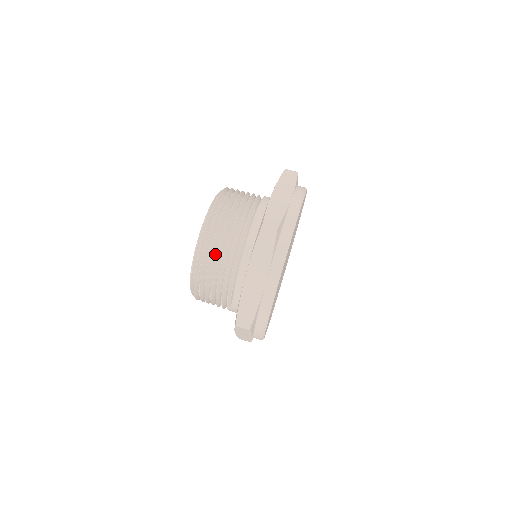
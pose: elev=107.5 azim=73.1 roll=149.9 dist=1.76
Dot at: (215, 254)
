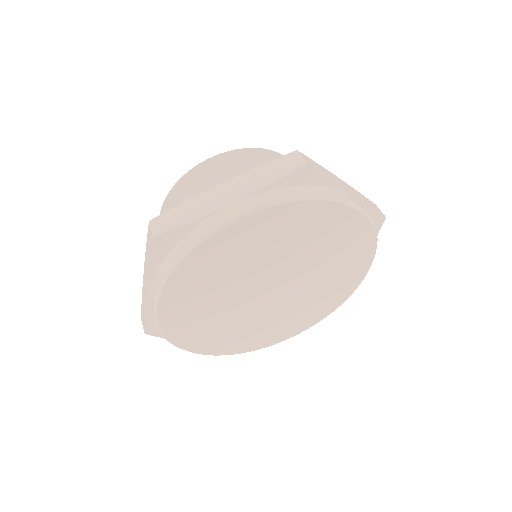
Dot at: occluded
